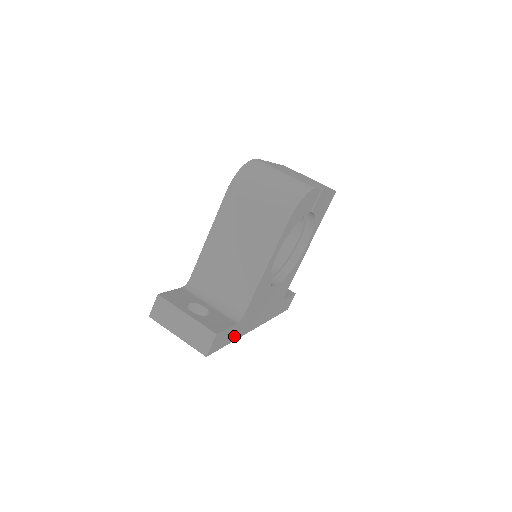
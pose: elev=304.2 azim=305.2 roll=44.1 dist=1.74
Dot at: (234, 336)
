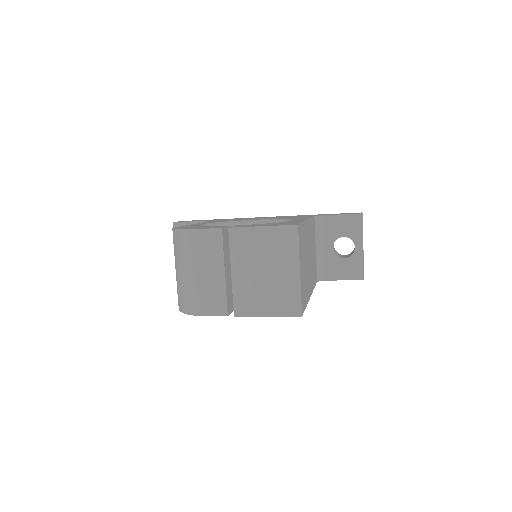
Dot at: occluded
